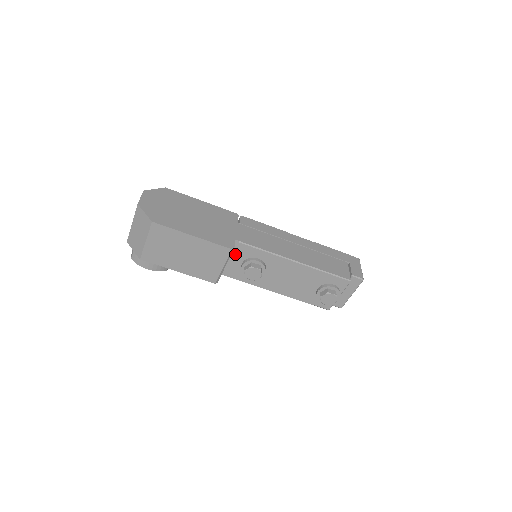
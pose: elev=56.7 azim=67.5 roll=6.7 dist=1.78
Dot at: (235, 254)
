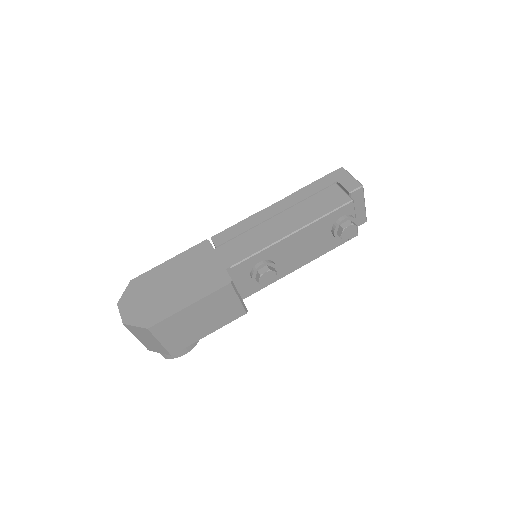
Dot at: (238, 278)
